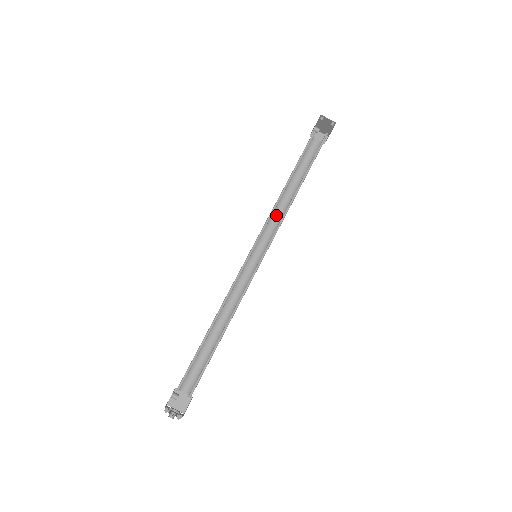
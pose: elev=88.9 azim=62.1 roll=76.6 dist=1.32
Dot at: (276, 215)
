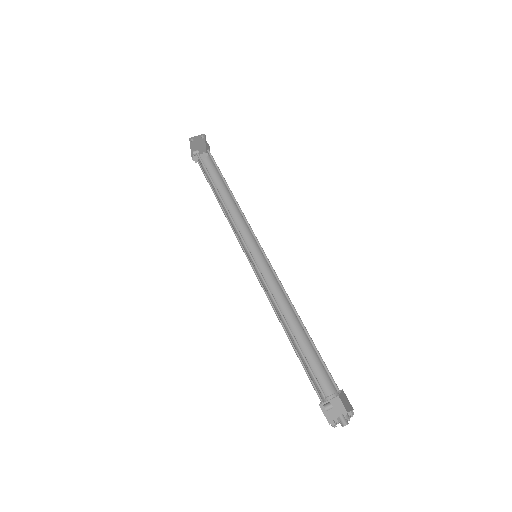
Dot at: (235, 223)
